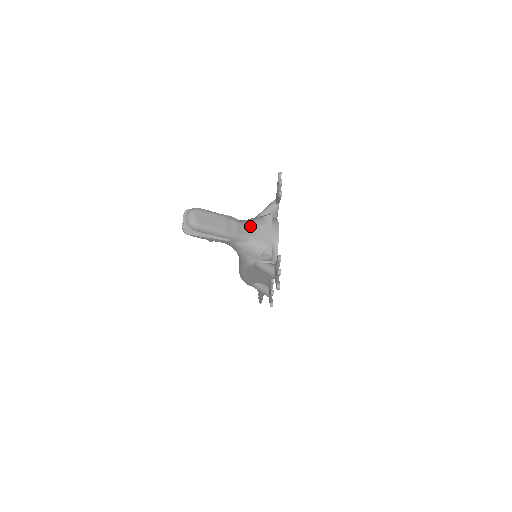
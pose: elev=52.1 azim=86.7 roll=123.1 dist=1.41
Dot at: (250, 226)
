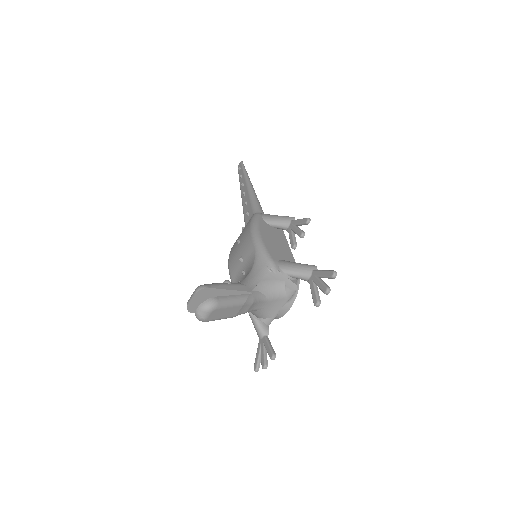
Dot at: (265, 300)
